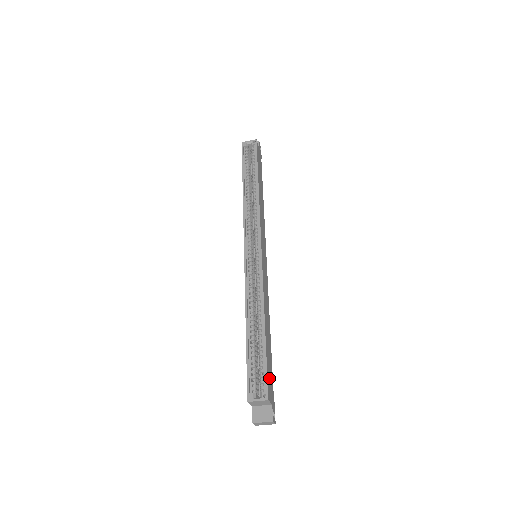
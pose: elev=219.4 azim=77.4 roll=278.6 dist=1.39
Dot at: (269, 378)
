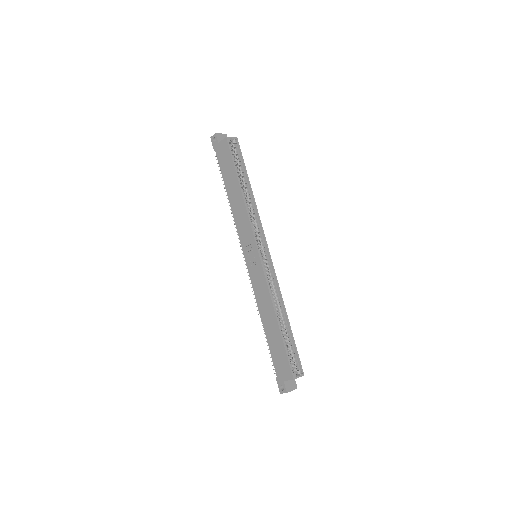
Dot at: occluded
